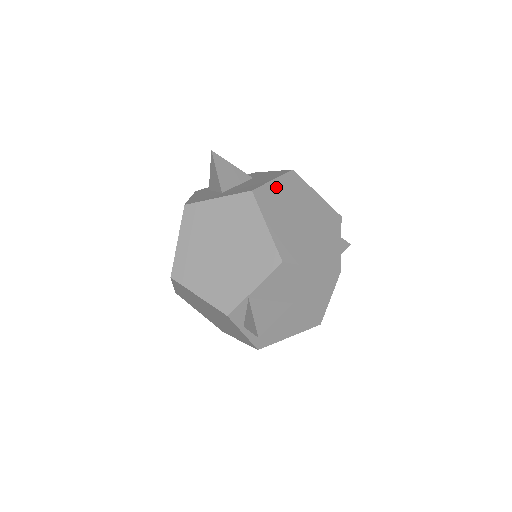
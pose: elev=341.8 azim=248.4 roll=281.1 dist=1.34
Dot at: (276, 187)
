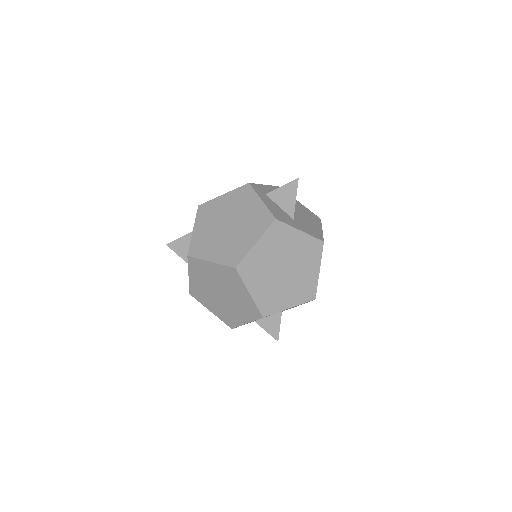
Dot at: occluded
